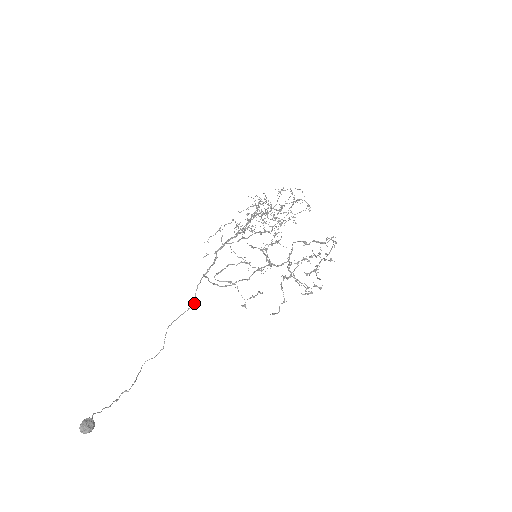
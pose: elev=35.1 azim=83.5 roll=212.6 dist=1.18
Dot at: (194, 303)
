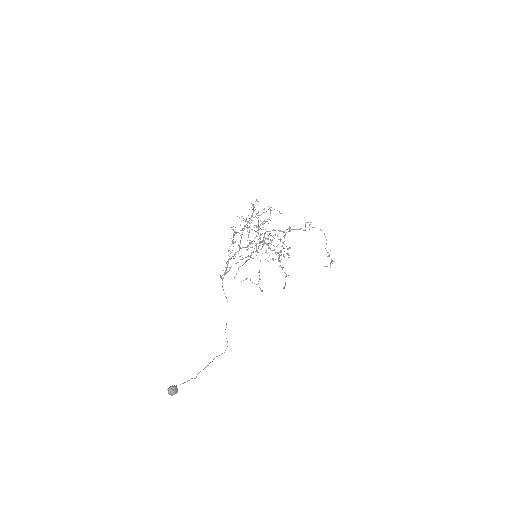
Dot at: (227, 301)
